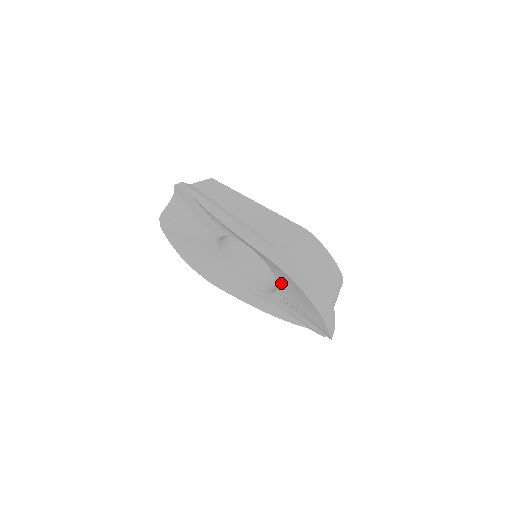
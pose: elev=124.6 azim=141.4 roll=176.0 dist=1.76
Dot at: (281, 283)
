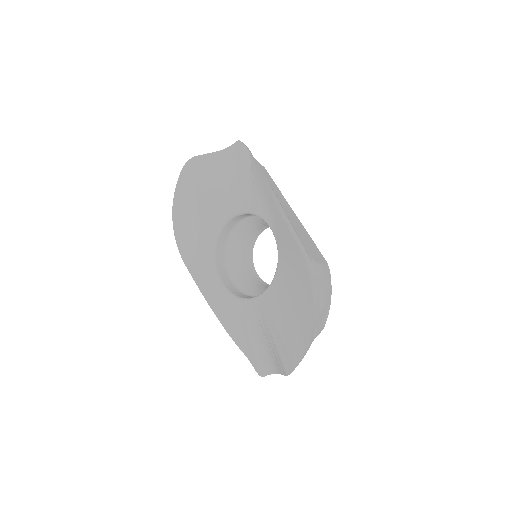
Dot at: (278, 289)
